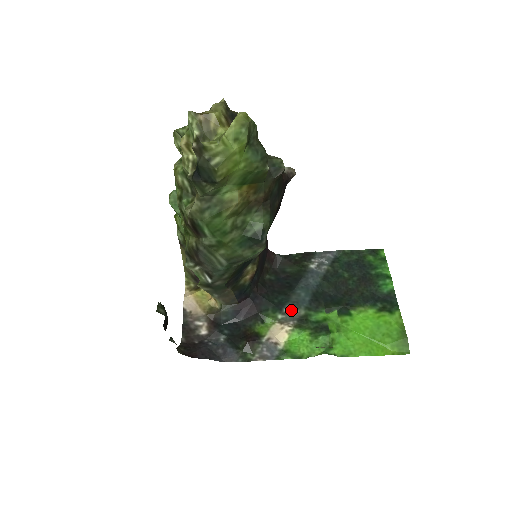
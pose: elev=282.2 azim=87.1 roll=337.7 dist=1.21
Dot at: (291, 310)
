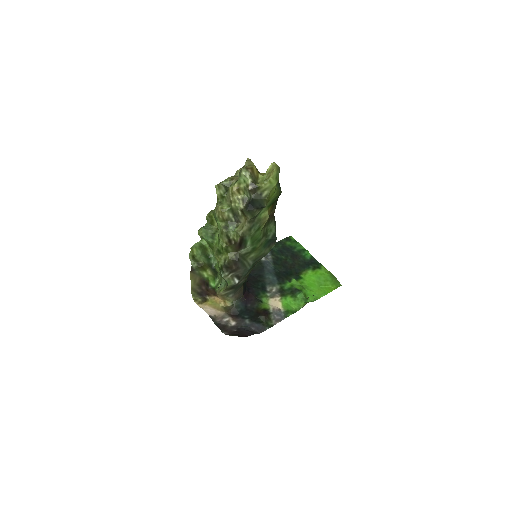
Dot at: (271, 288)
